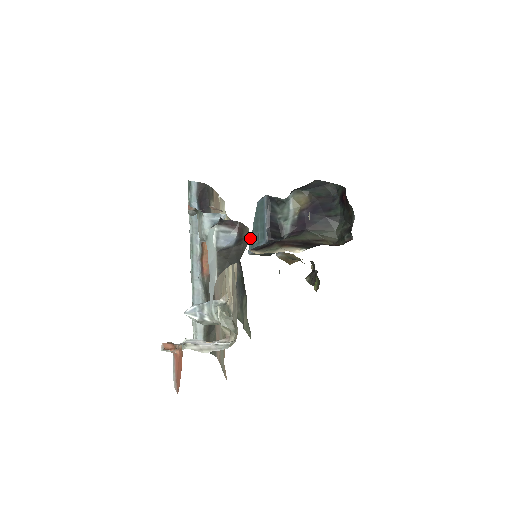
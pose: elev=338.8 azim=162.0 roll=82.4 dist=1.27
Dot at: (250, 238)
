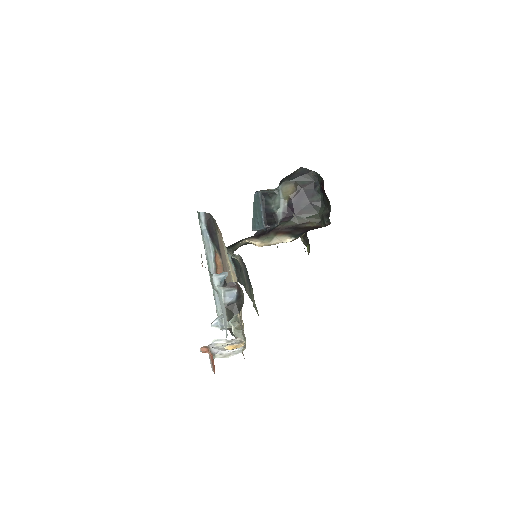
Dot at: (252, 220)
